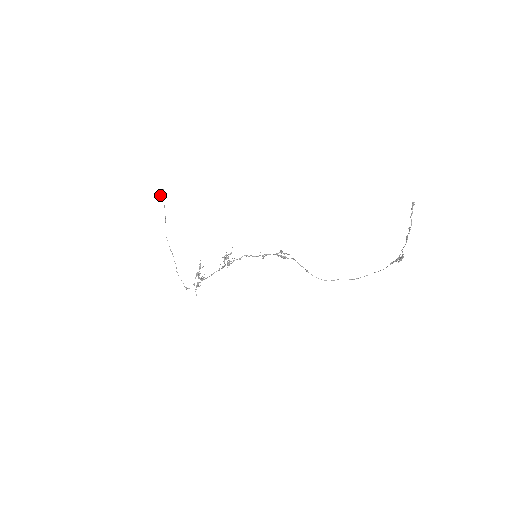
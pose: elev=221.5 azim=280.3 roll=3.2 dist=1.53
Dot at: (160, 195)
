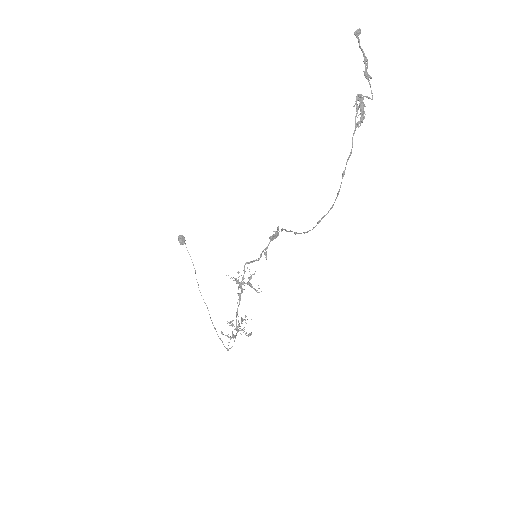
Dot at: occluded
